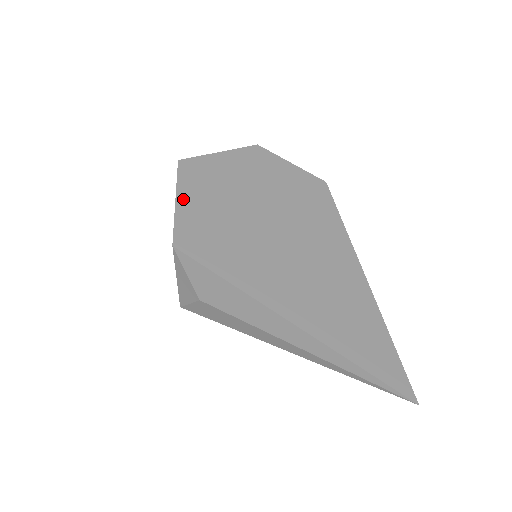
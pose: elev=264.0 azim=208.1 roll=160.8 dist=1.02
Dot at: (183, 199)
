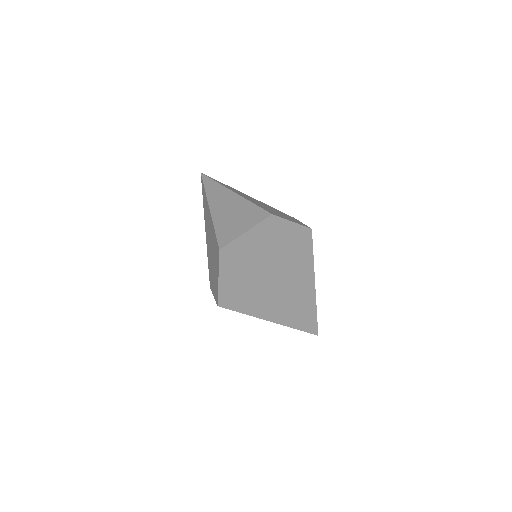
Dot at: (223, 277)
